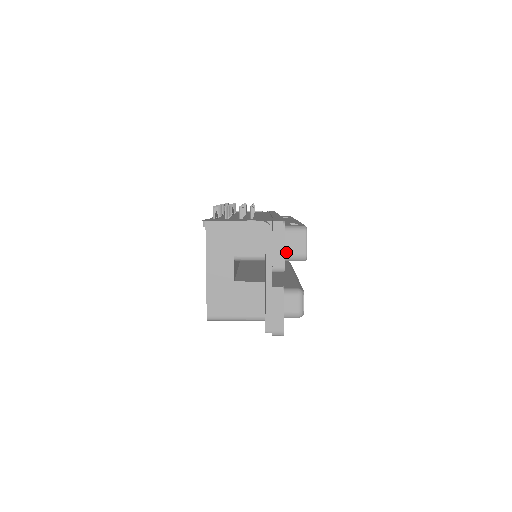
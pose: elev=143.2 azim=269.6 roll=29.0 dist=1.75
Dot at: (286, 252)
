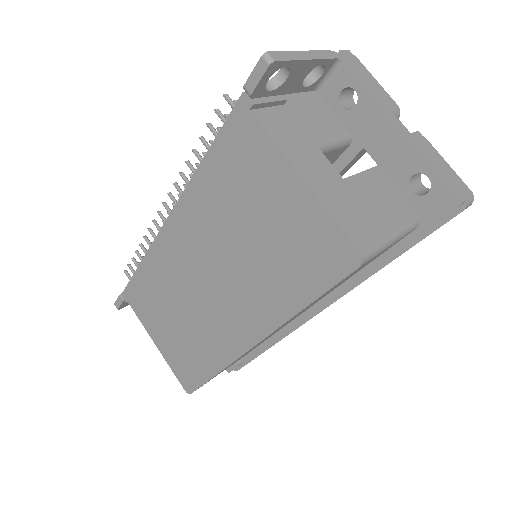
Dot at: occluded
